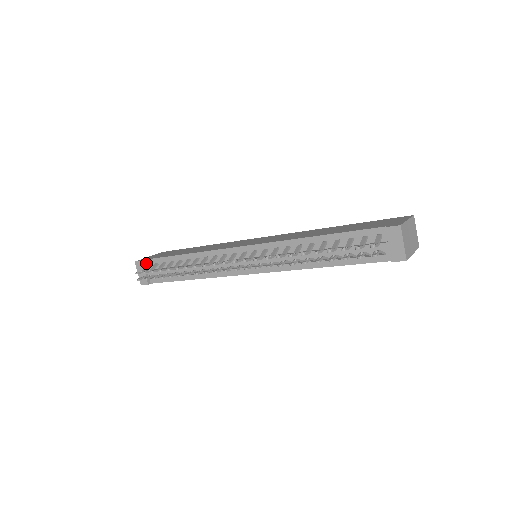
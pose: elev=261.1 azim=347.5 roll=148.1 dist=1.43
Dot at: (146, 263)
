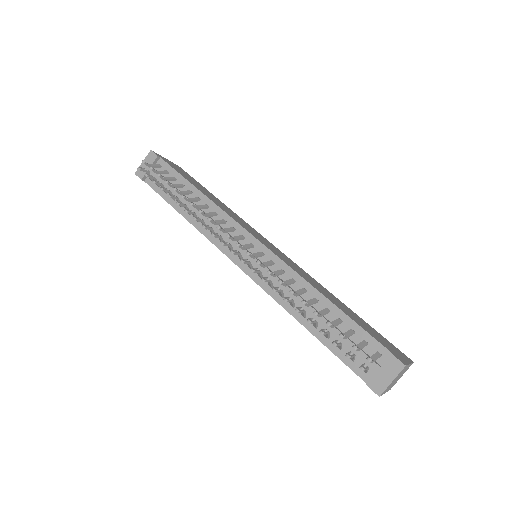
Dot at: (159, 161)
